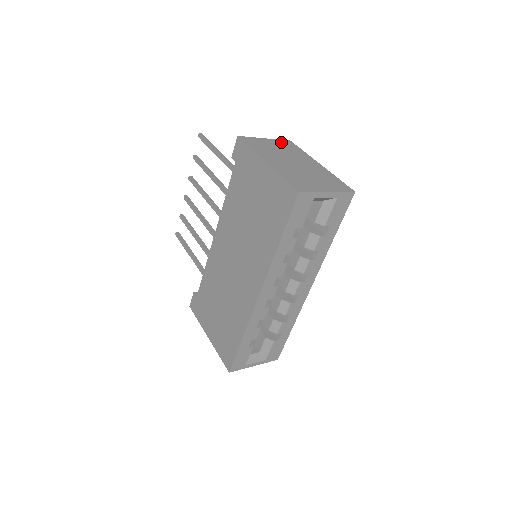
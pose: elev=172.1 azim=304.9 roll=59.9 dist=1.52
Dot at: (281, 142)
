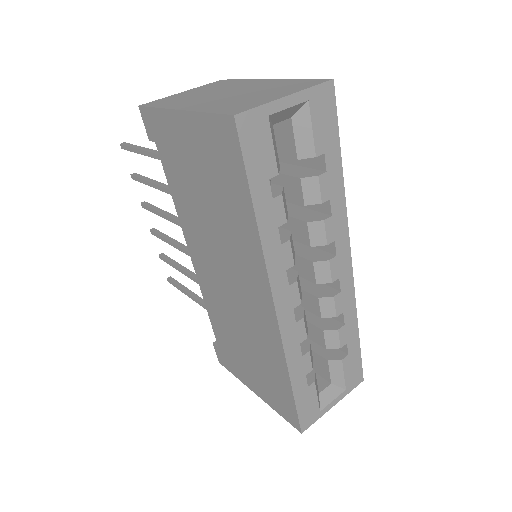
Dot at: (207, 86)
